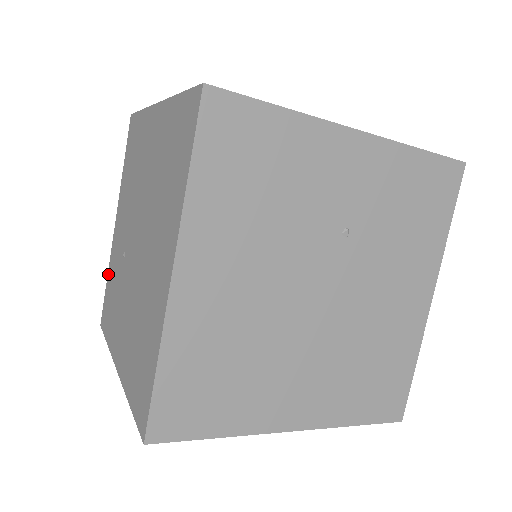
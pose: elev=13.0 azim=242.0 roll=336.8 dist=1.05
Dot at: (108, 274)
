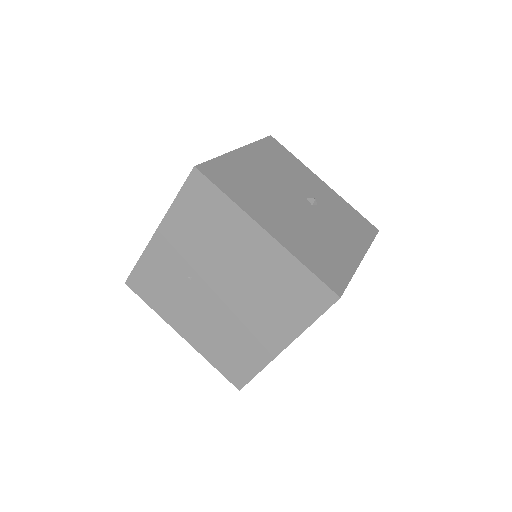
Dot at: (142, 260)
